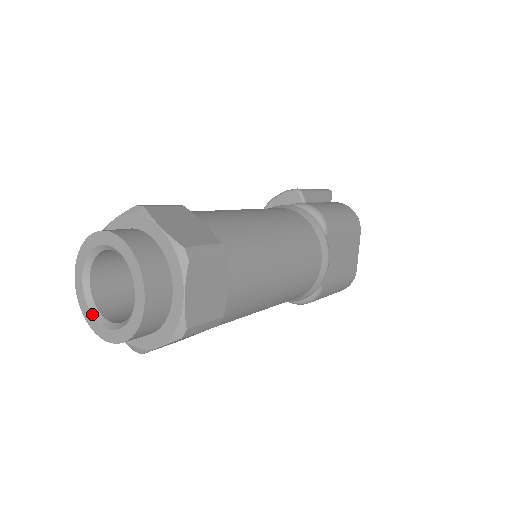
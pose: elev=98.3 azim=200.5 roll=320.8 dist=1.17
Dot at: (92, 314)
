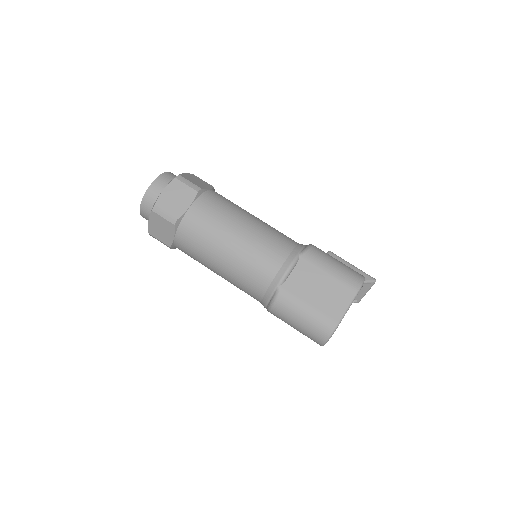
Dot at: occluded
